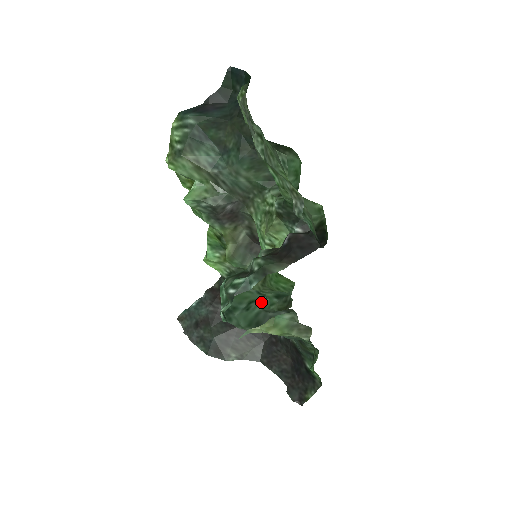
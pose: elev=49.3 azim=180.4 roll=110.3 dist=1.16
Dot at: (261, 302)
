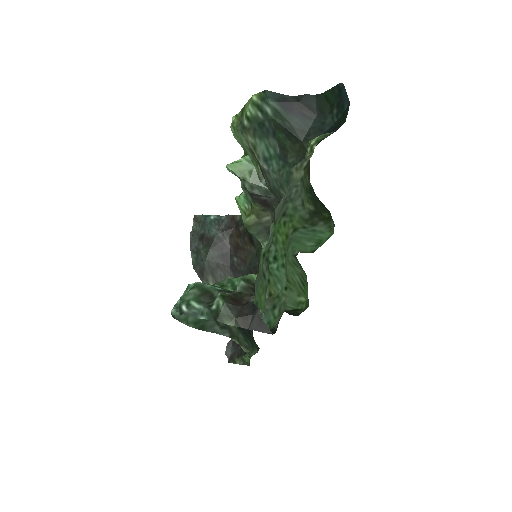
Dot at: occluded
